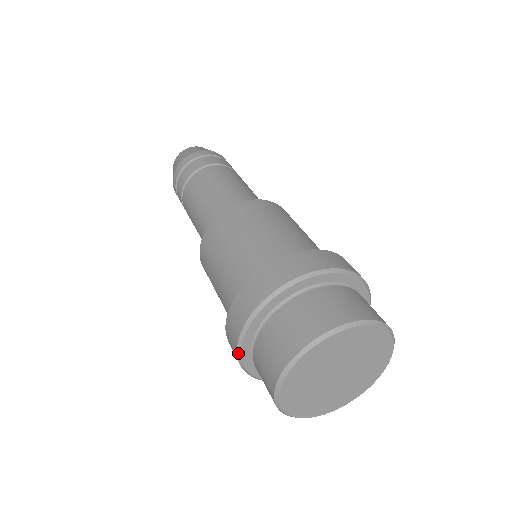
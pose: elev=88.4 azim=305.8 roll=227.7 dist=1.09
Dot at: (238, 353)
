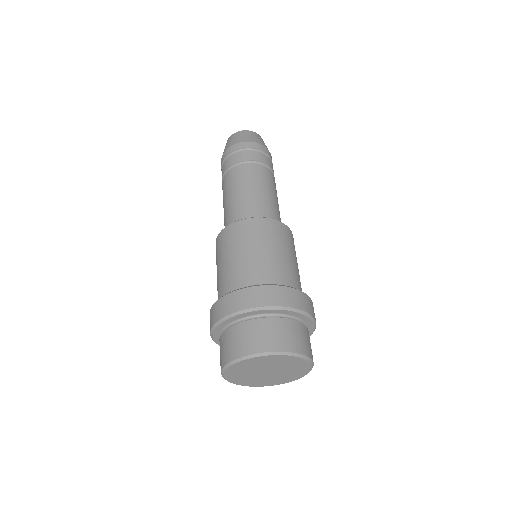
Dot at: (212, 328)
